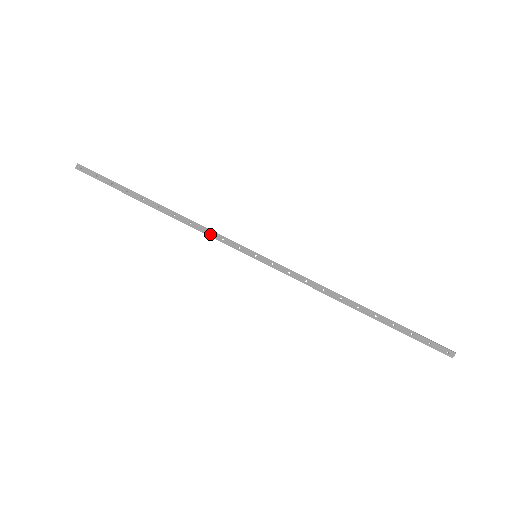
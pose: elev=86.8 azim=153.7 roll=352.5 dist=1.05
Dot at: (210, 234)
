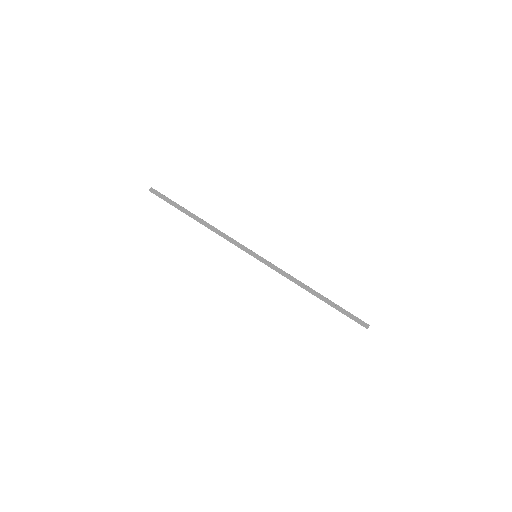
Dot at: (230, 239)
